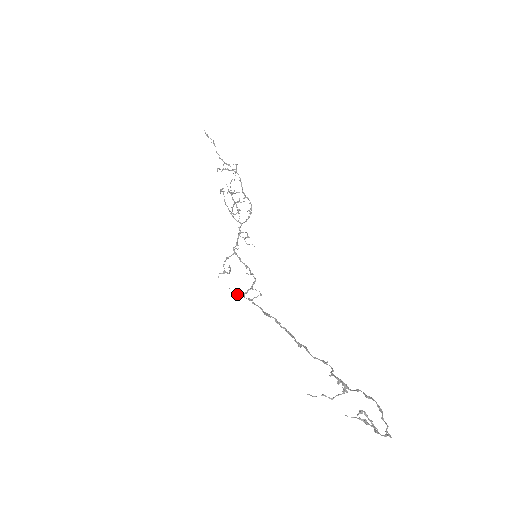
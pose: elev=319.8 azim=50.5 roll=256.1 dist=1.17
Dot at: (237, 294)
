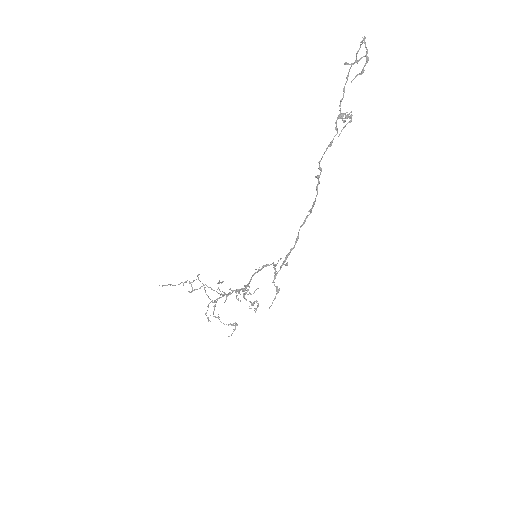
Dot at: occluded
